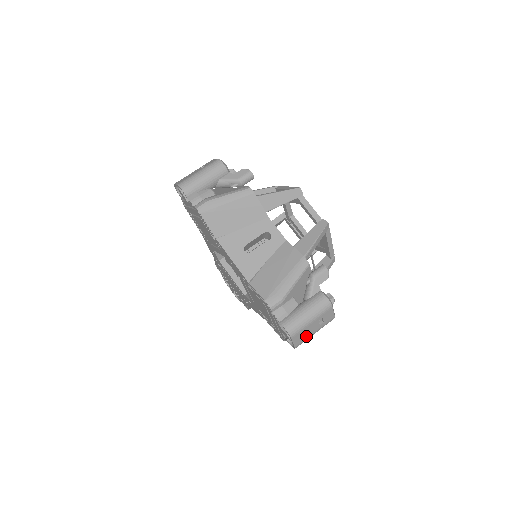
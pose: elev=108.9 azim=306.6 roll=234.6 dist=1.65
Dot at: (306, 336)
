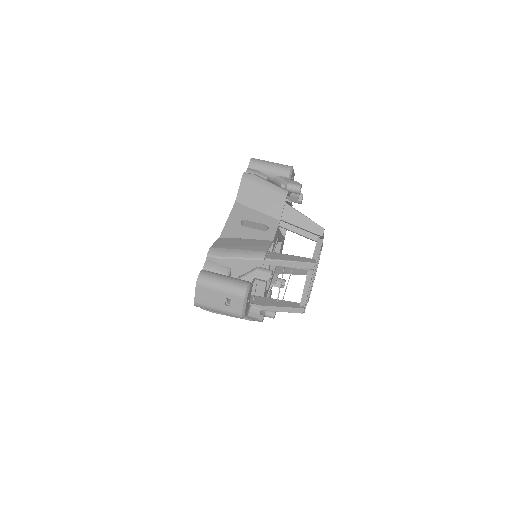
Dot at: (209, 301)
